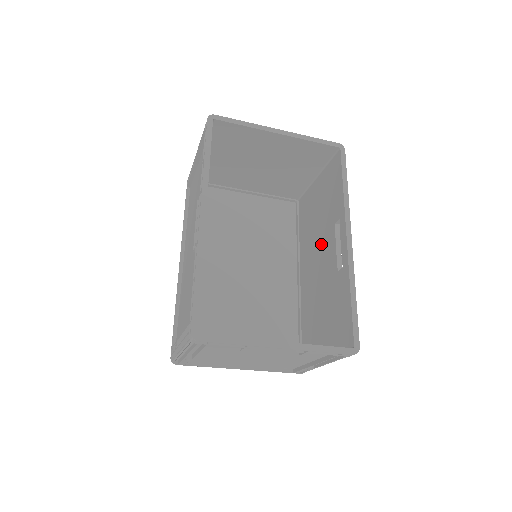
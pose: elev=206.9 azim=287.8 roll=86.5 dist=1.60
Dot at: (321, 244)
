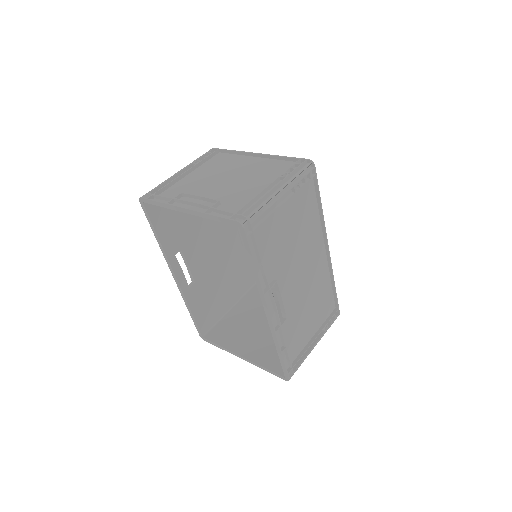
Dot at: (292, 268)
